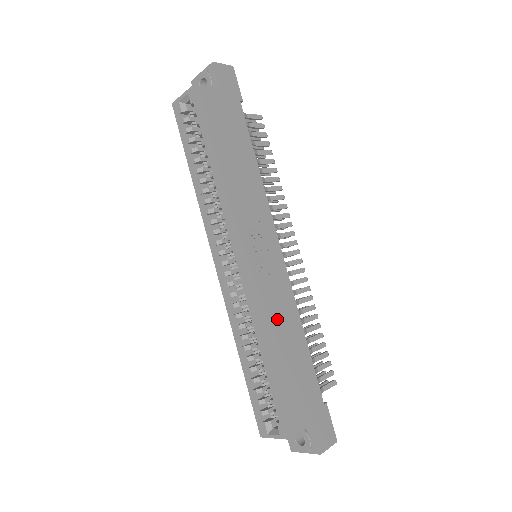
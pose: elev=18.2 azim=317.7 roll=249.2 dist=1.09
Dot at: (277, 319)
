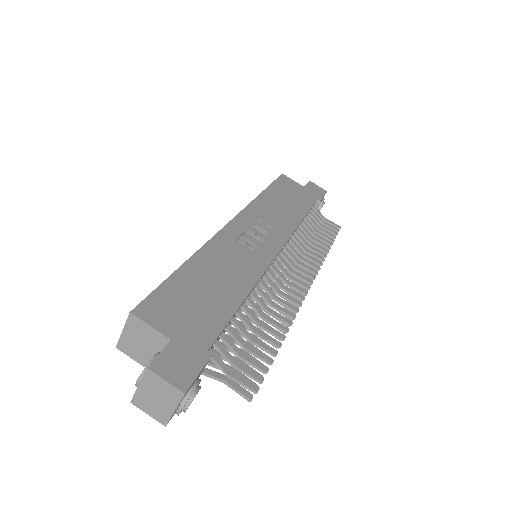
Dot at: (225, 263)
